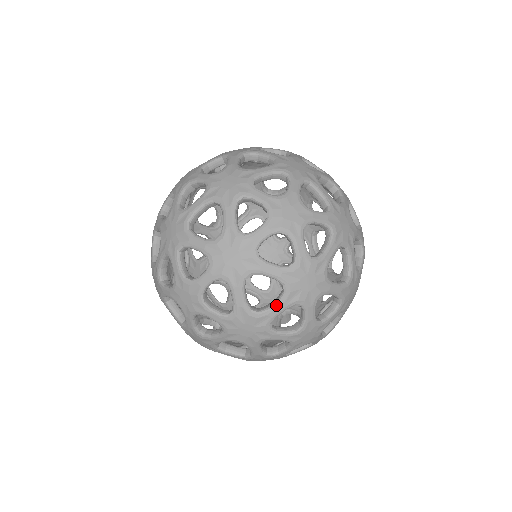
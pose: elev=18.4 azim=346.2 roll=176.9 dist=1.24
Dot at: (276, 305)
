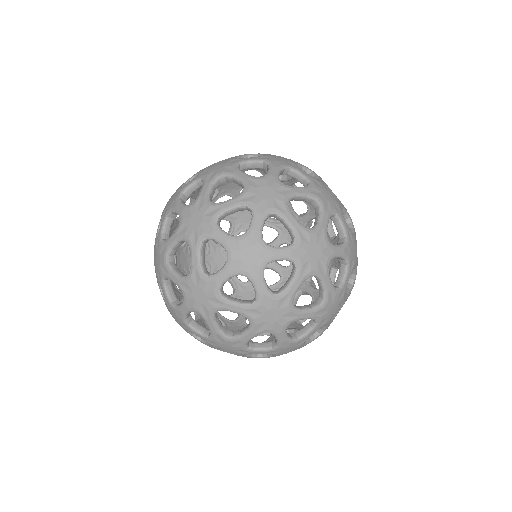
Dot at: (245, 333)
